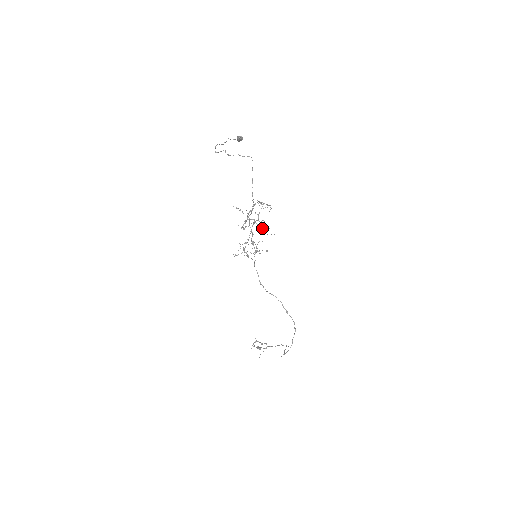
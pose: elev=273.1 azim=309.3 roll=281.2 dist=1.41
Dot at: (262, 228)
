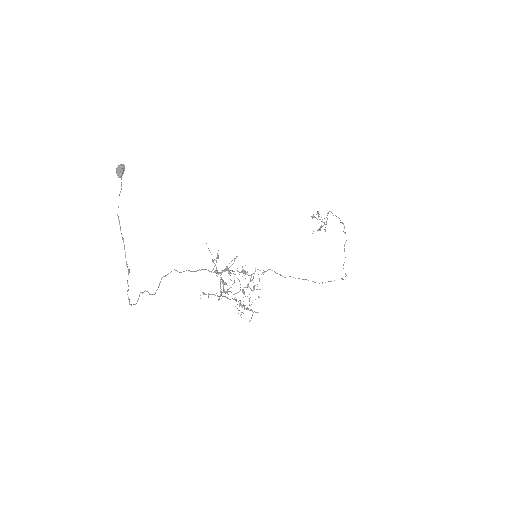
Dot at: (242, 292)
